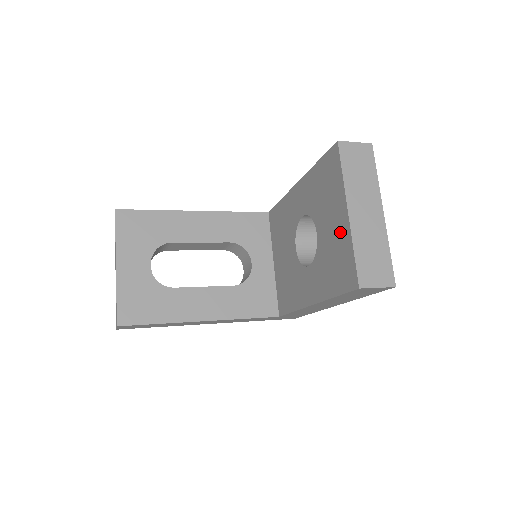
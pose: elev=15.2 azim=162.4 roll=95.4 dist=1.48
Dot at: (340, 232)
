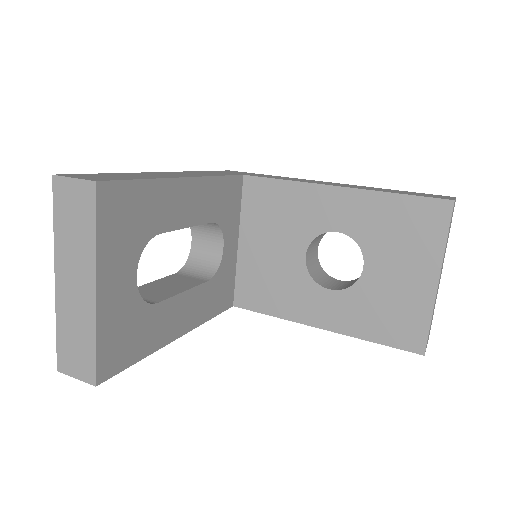
Dot at: (415, 292)
